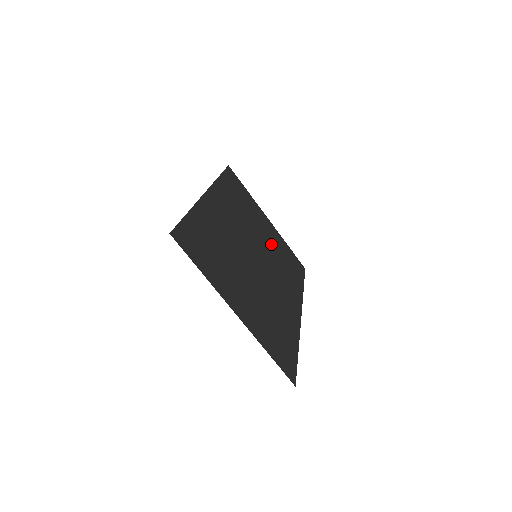
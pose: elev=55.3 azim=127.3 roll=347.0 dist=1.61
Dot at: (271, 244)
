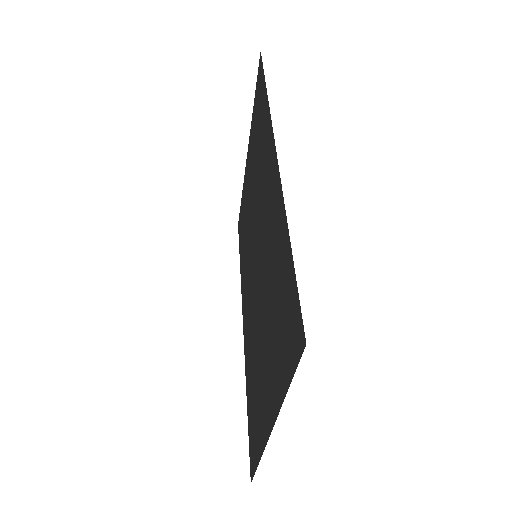
Dot at: (248, 208)
